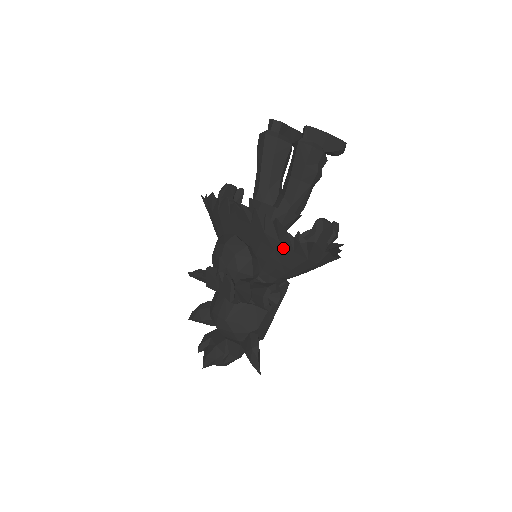
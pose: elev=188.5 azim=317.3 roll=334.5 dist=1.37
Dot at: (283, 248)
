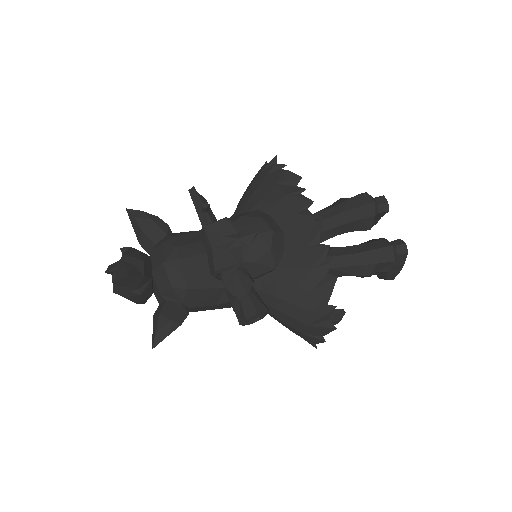
Dot at: (307, 297)
